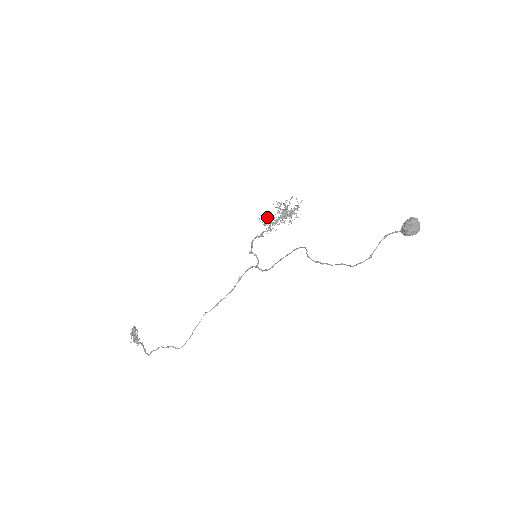
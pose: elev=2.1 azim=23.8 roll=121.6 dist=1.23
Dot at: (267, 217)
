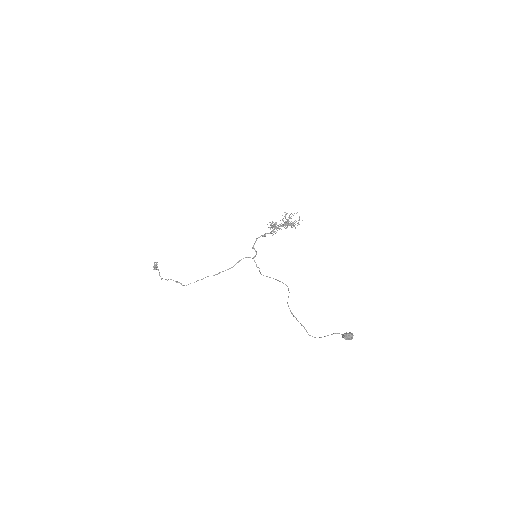
Dot at: (274, 226)
